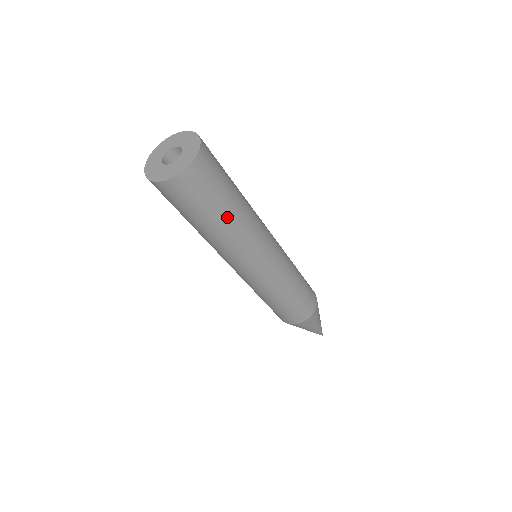
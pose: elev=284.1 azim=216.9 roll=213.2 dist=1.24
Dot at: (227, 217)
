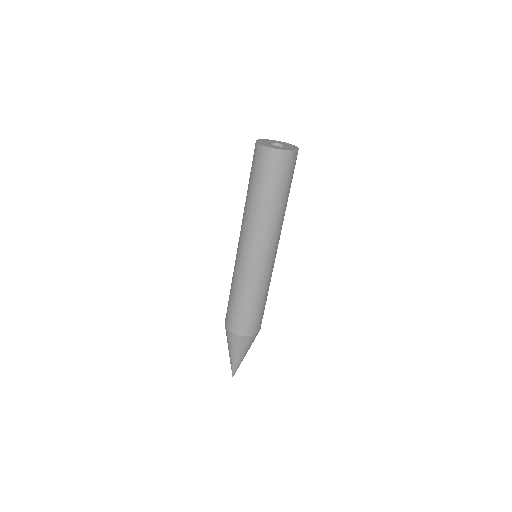
Dot at: (281, 201)
